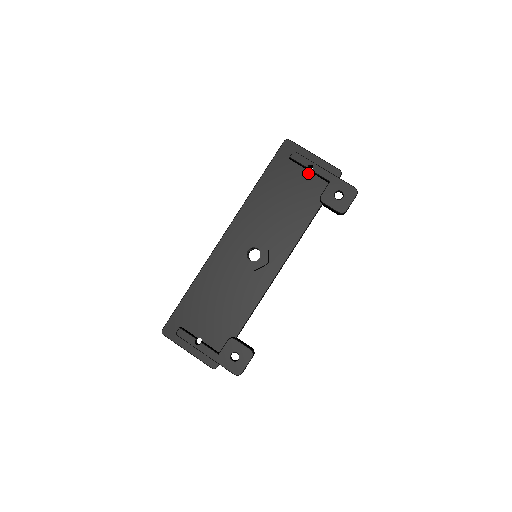
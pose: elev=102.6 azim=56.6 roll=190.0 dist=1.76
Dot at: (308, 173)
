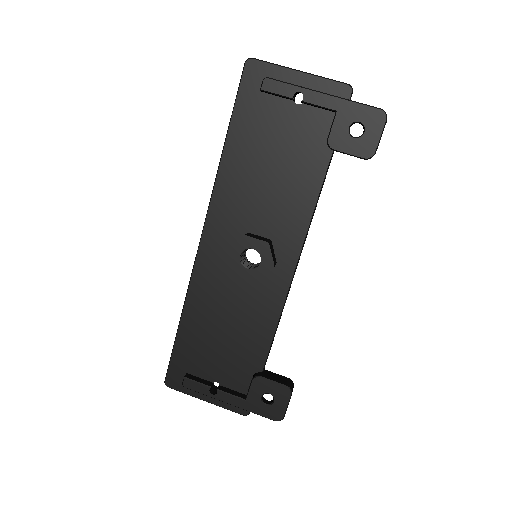
Dot at: (297, 106)
